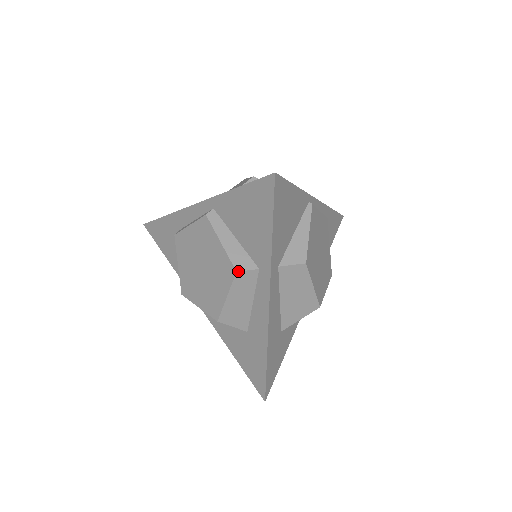
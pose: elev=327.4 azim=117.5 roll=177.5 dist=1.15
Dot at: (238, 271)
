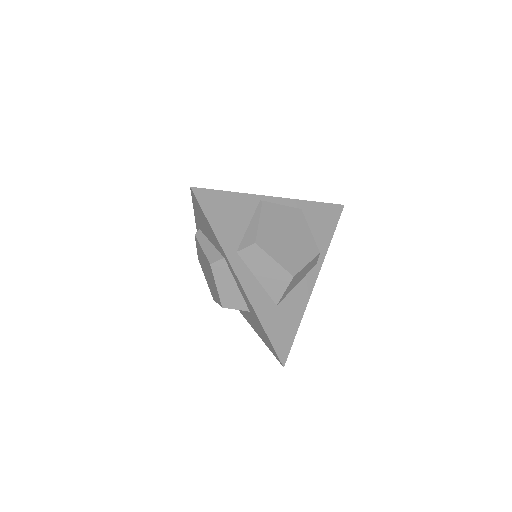
Dot at: (211, 264)
